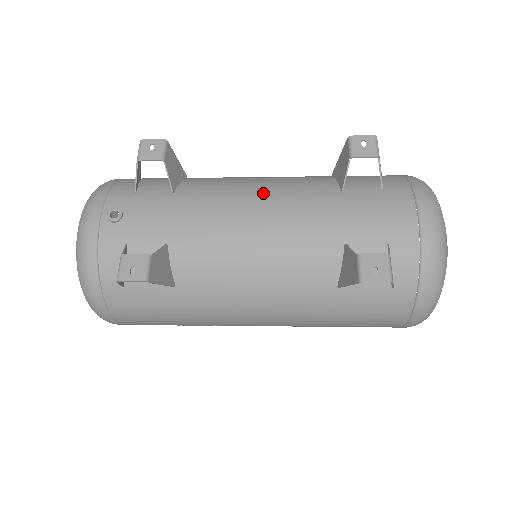
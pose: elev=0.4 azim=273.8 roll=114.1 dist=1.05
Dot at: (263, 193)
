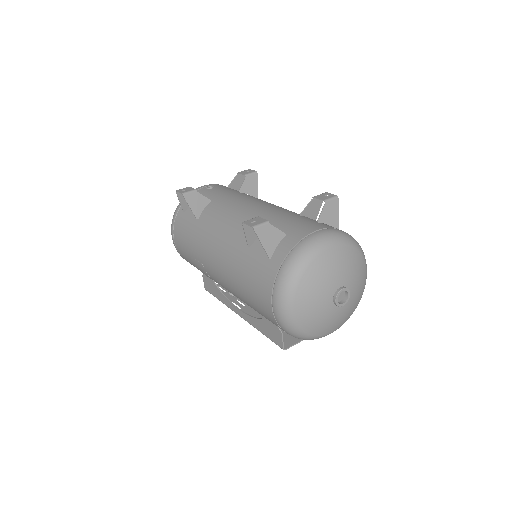
Dot at: (268, 204)
